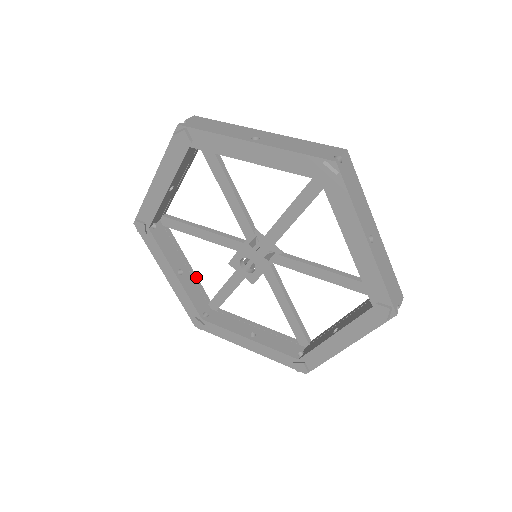
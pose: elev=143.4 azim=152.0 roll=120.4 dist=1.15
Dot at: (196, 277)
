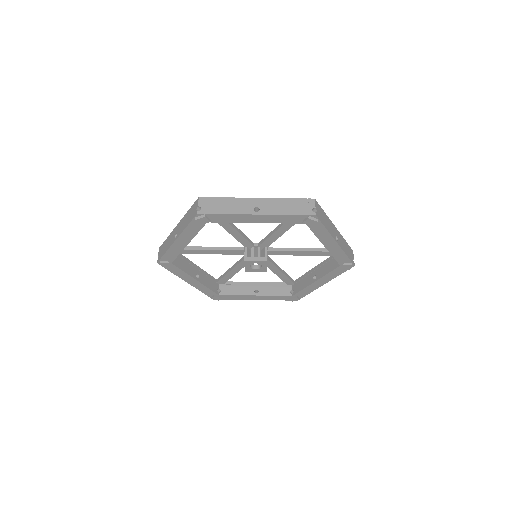
Dot at: occluded
